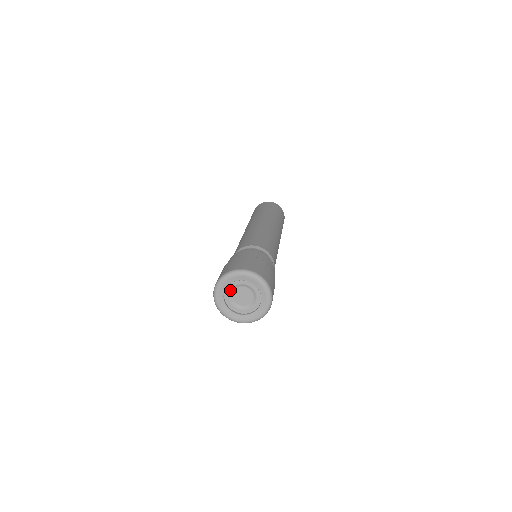
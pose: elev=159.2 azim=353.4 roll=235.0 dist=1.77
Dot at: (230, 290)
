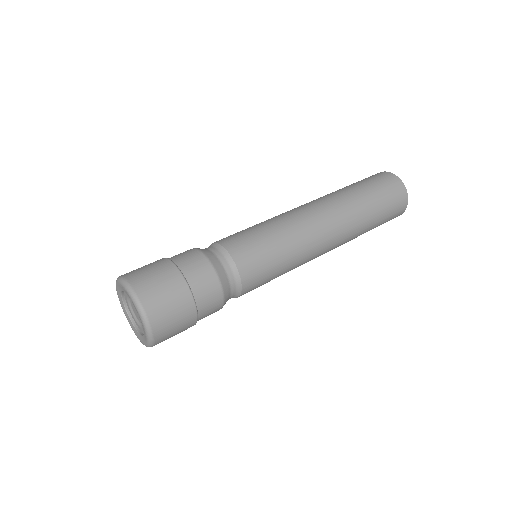
Dot at: (127, 300)
